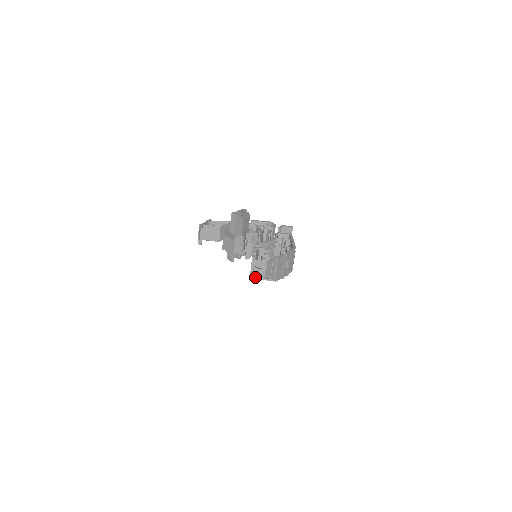
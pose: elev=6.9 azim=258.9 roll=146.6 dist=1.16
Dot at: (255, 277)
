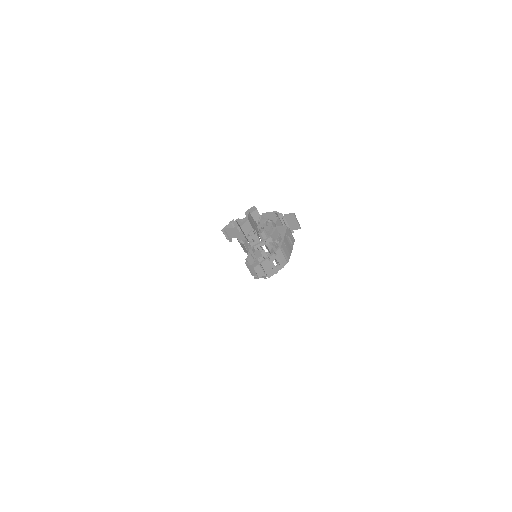
Dot at: (255, 276)
